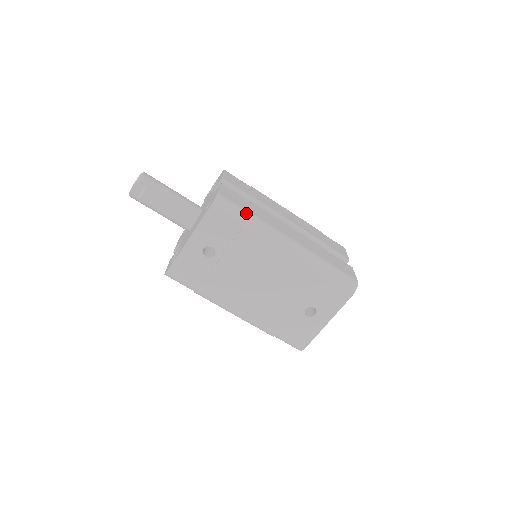
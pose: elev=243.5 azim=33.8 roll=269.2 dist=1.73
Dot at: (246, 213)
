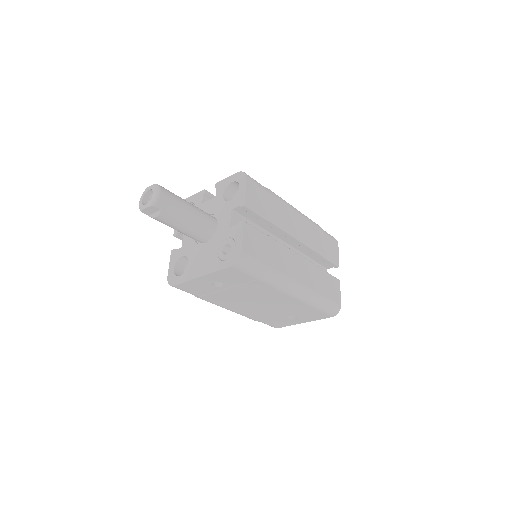
Dot at: (264, 268)
